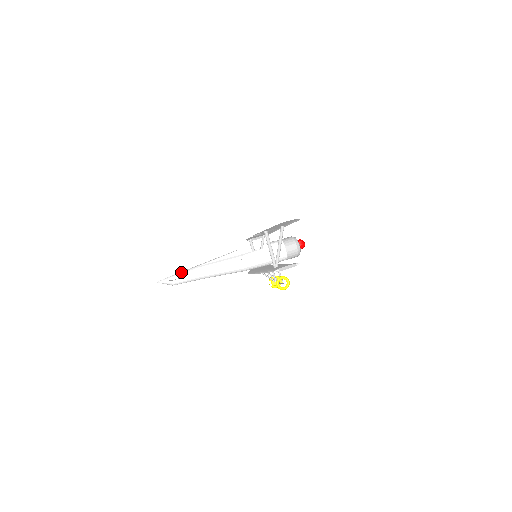
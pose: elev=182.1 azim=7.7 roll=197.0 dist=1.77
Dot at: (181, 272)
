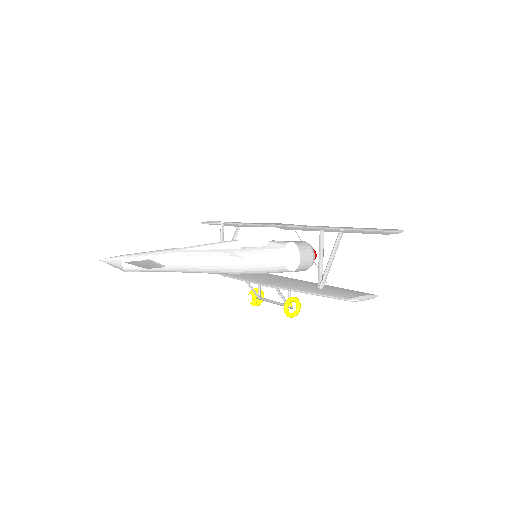
Dot at: (147, 253)
